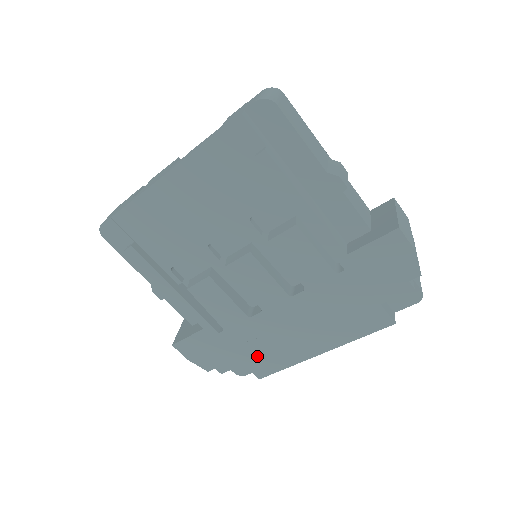
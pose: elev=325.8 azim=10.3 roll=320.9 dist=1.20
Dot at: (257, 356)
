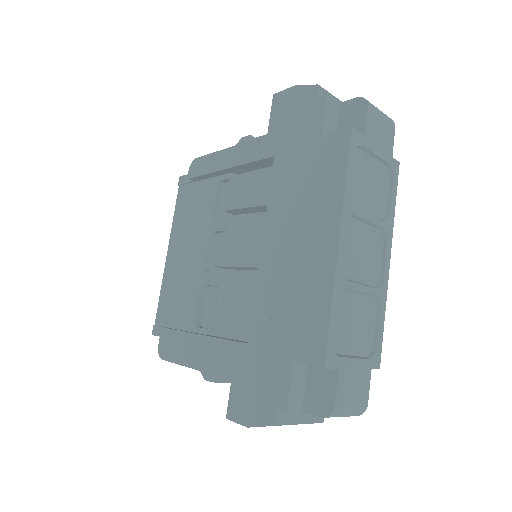
Dot at: (294, 331)
